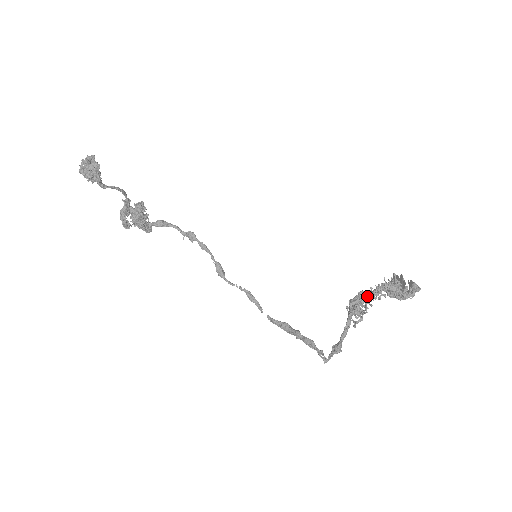
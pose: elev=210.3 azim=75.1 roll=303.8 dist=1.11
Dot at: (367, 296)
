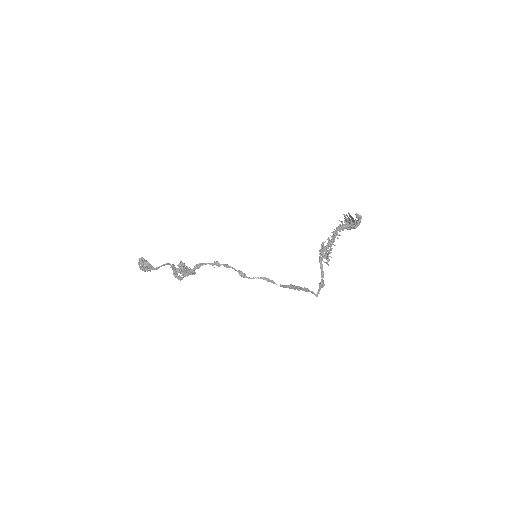
Dot at: (330, 242)
